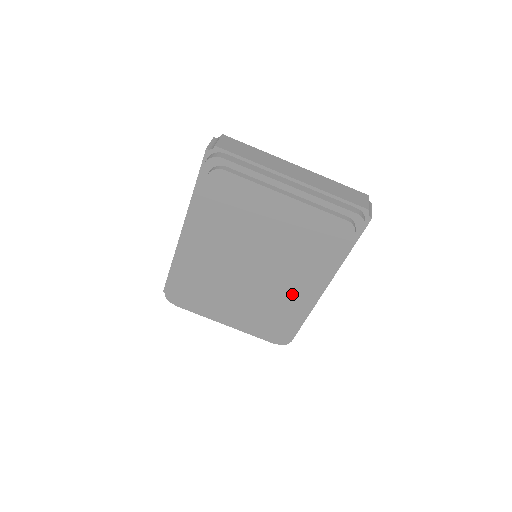
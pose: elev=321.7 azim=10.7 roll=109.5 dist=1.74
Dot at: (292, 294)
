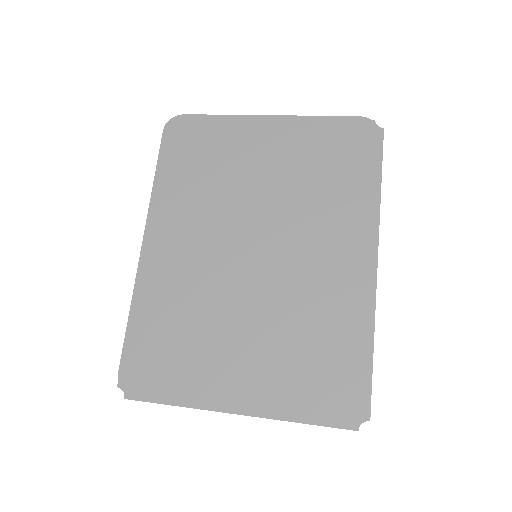
Dot at: (325, 271)
